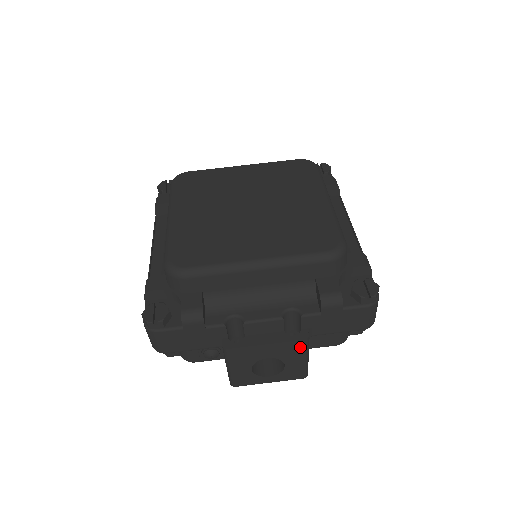
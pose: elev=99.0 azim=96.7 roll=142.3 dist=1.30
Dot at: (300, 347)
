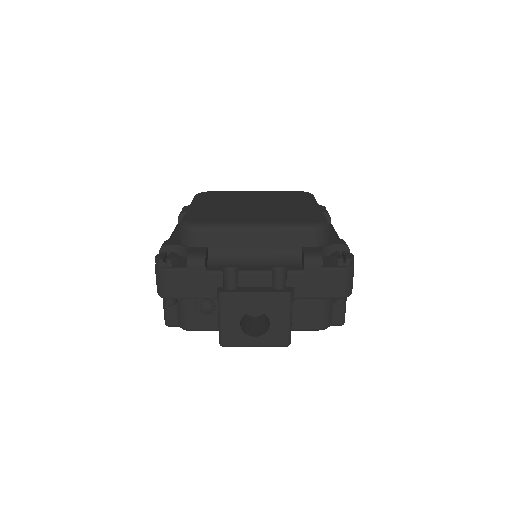
Dot at: (284, 301)
